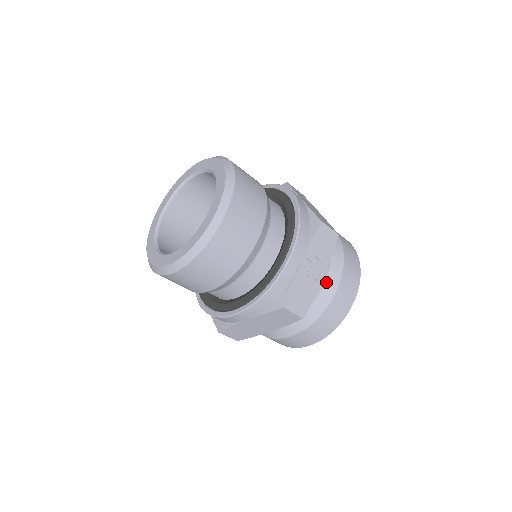
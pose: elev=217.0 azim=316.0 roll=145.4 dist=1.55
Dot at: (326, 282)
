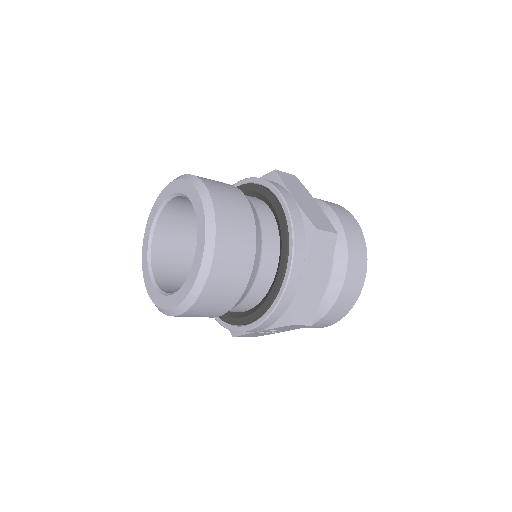
Dot at: occluded
